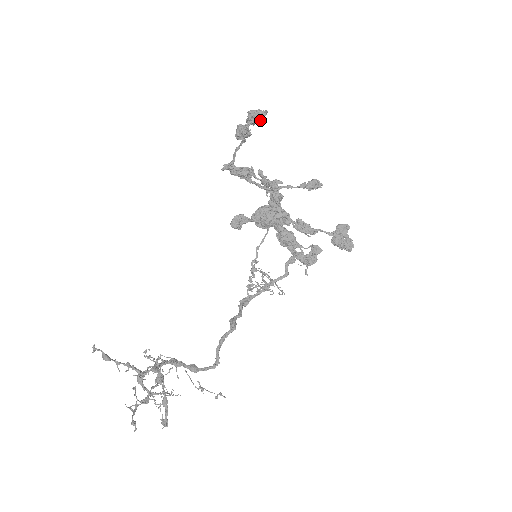
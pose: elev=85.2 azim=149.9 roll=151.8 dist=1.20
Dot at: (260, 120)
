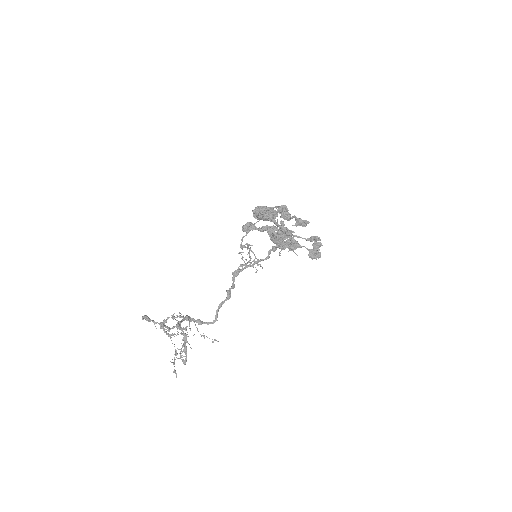
Dot at: (304, 226)
